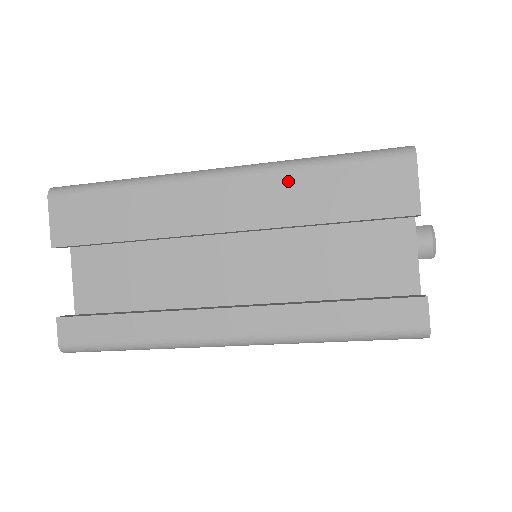
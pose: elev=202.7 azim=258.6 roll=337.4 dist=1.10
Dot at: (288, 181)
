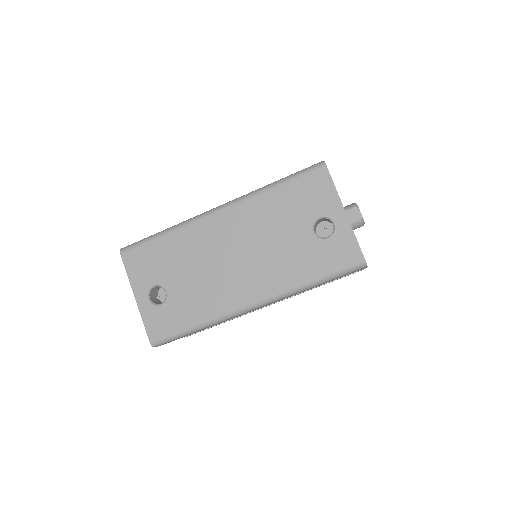
Dot at: occluded
